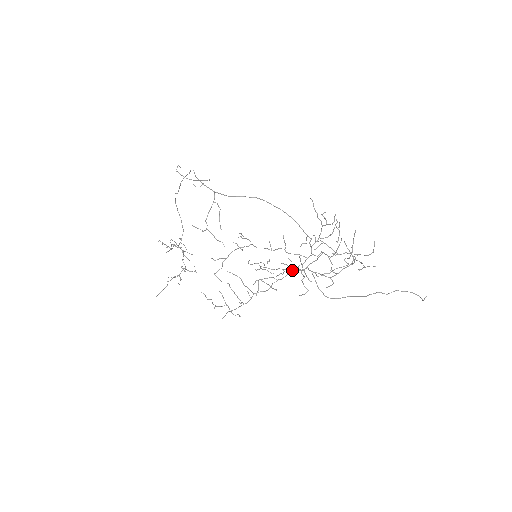
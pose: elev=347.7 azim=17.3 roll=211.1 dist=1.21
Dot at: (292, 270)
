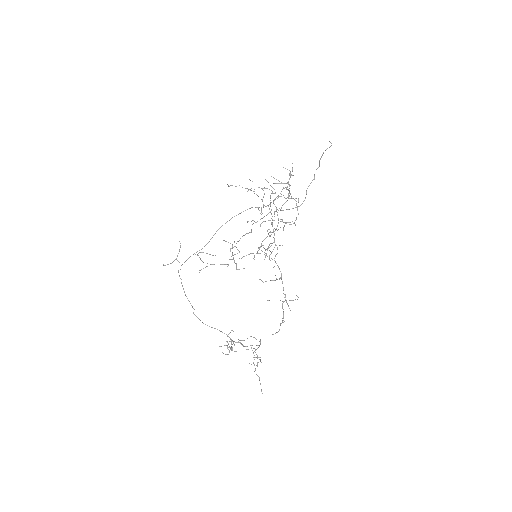
Dot at: occluded
